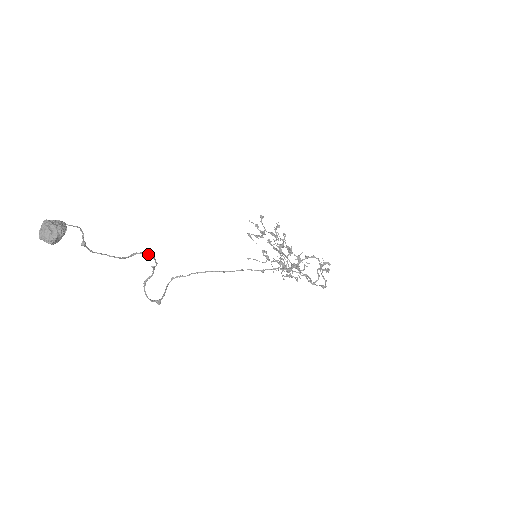
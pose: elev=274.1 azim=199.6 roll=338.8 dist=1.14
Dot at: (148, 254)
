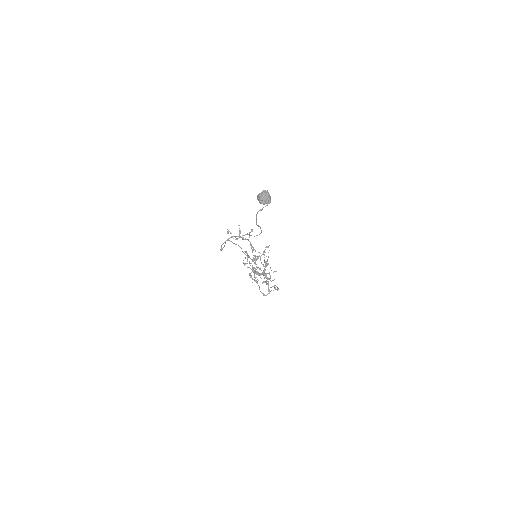
Dot at: occluded
